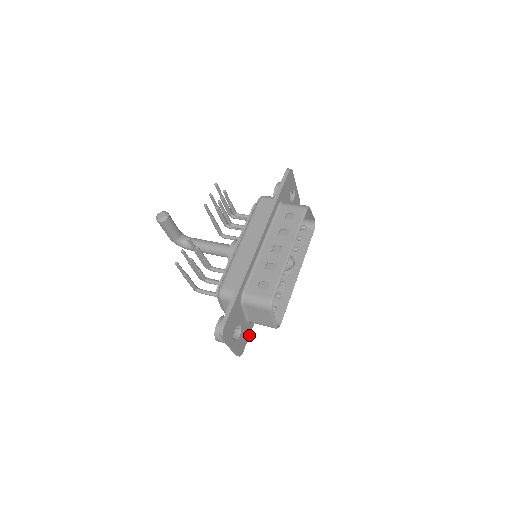
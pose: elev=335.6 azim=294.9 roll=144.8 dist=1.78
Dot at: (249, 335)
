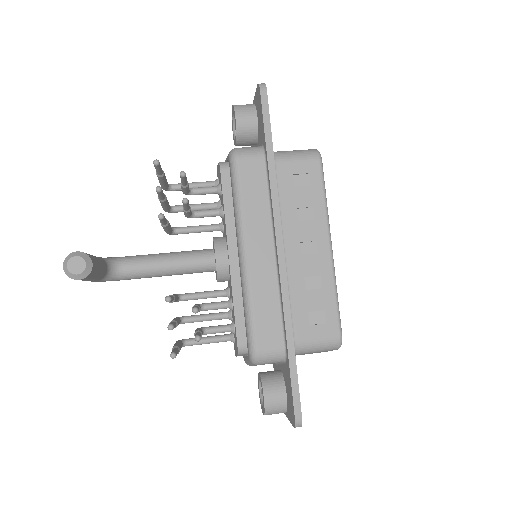
Dot at: occluded
